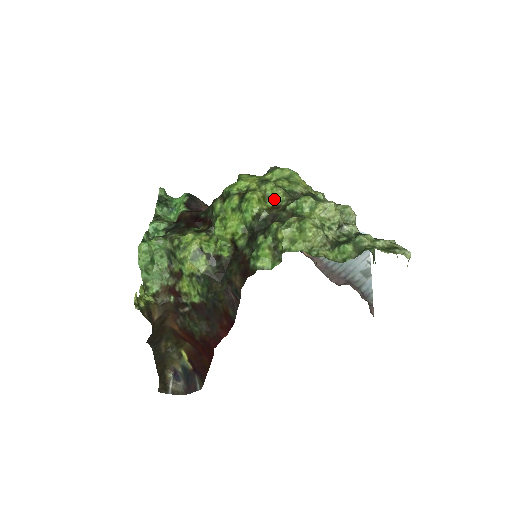
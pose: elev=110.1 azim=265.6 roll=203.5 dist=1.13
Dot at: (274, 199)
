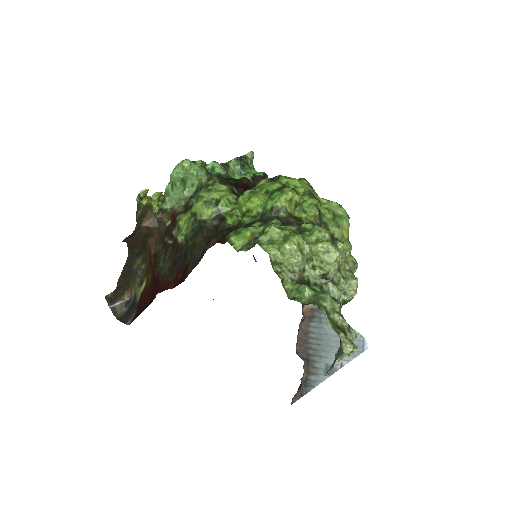
Dot at: (303, 213)
